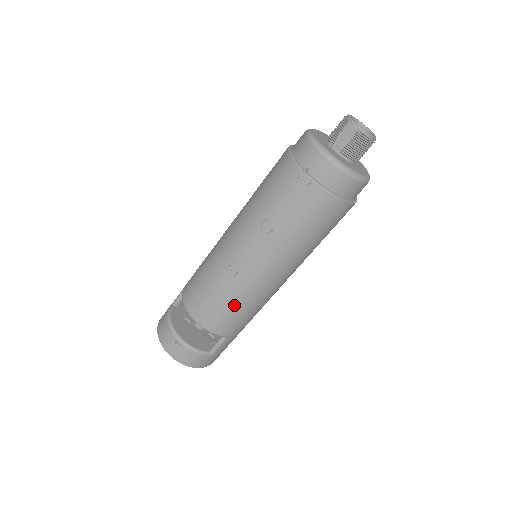
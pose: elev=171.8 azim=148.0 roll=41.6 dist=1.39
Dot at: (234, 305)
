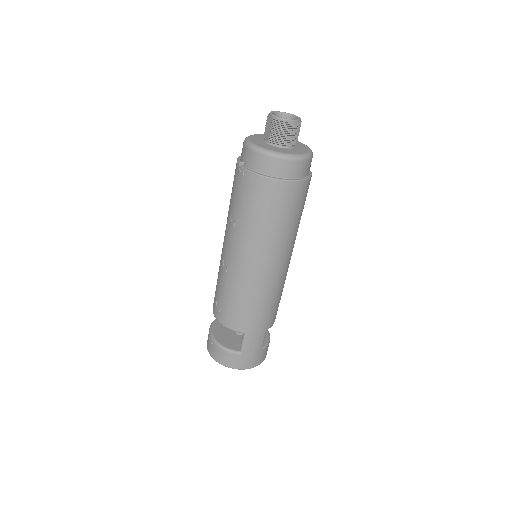
Dot at: (235, 298)
